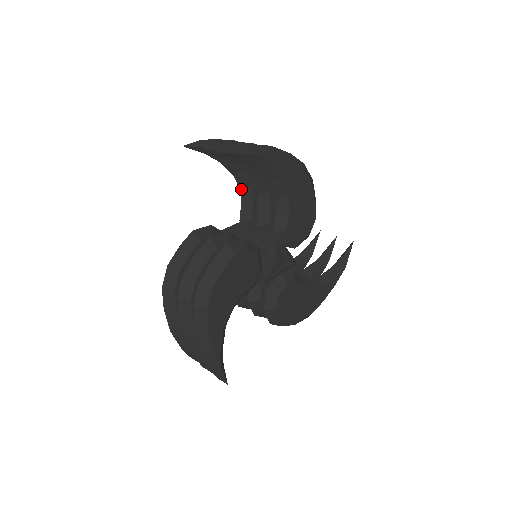
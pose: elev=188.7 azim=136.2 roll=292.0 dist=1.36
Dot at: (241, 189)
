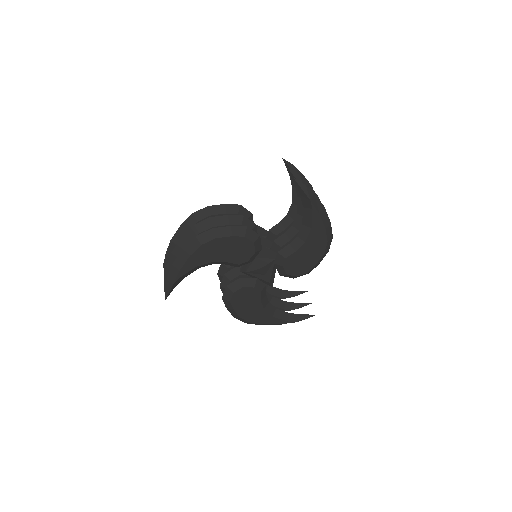
Dot at: (288, 214)
